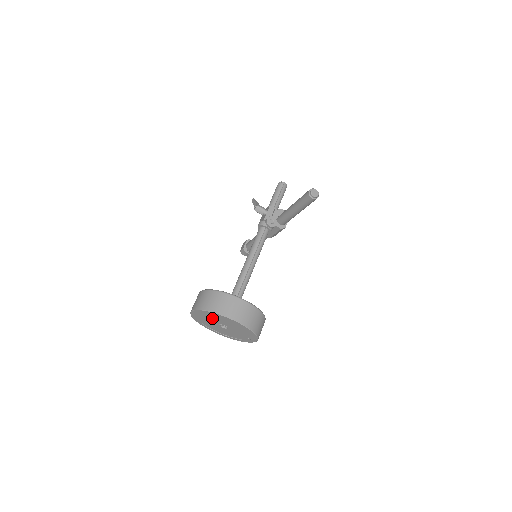
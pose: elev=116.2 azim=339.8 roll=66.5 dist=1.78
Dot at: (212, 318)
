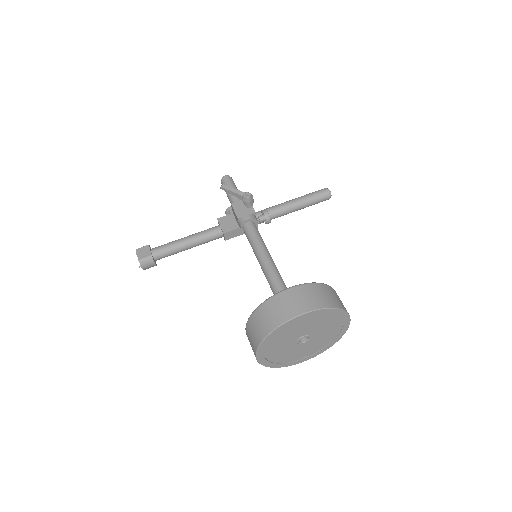
Dot at: (315, 324)
